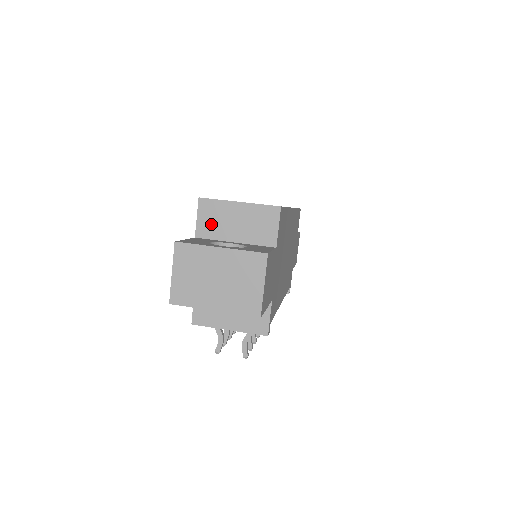
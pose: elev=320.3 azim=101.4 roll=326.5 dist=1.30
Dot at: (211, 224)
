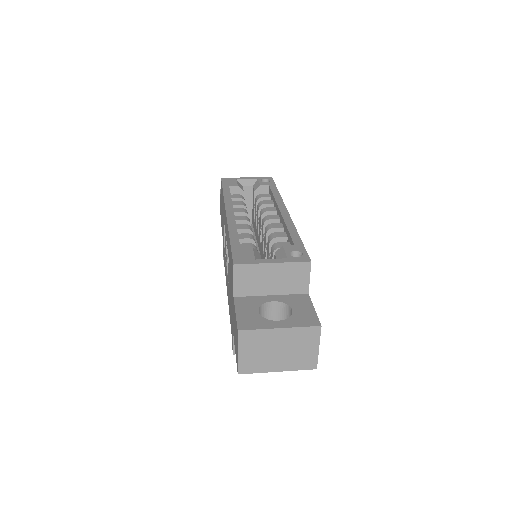
Dot at: (248, 284)
